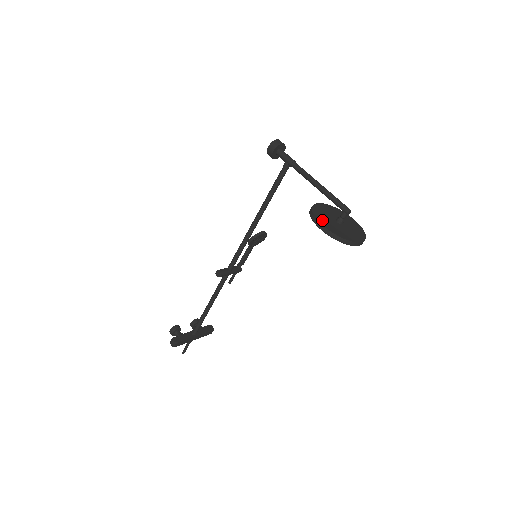
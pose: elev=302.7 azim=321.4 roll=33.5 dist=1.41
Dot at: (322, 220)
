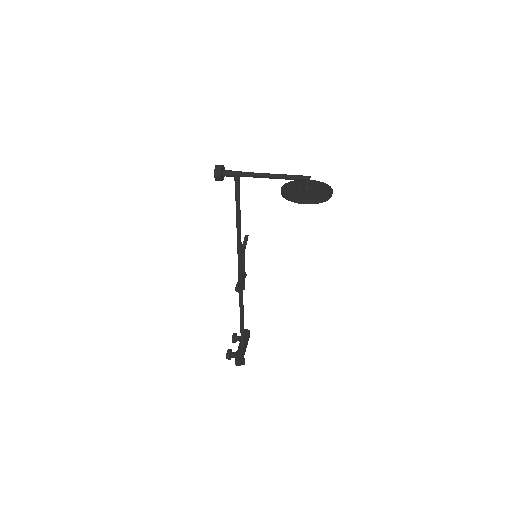
Dot at: (300, 197)
